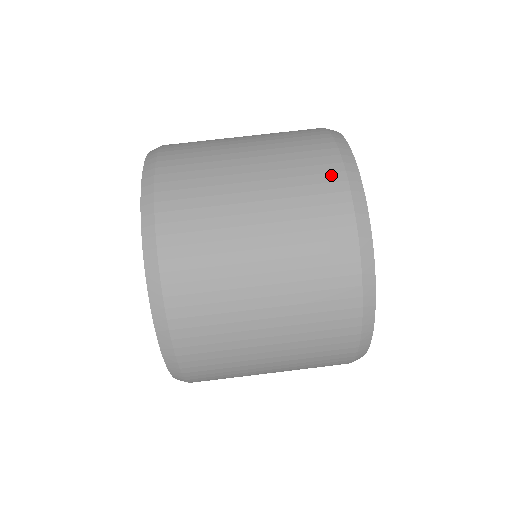
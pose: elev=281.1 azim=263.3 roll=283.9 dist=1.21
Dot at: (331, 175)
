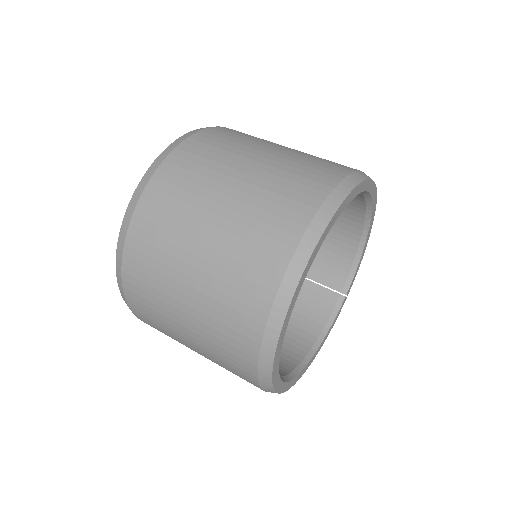
Dot at: (276, 256)
